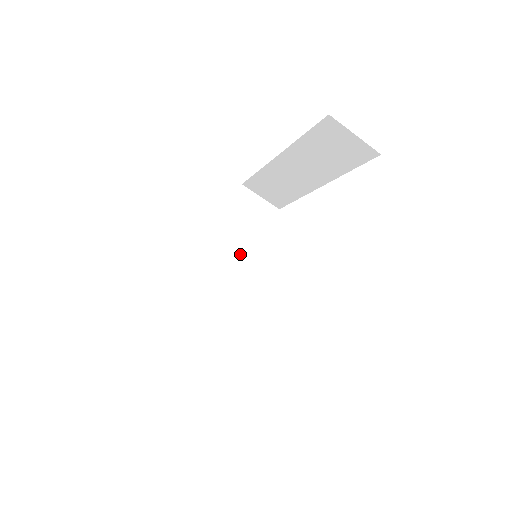
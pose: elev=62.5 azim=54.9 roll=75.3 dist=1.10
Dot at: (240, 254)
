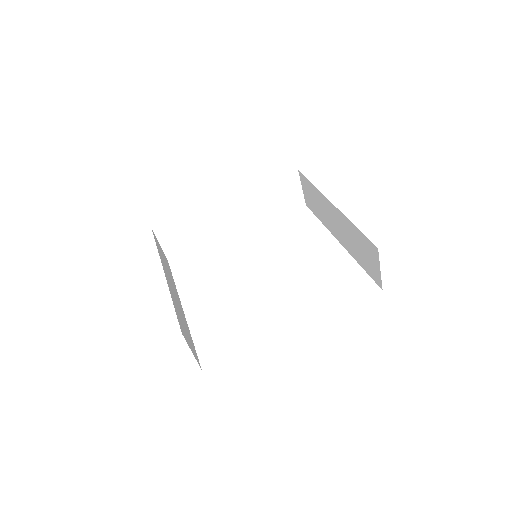
Dot at: (252, 215)
